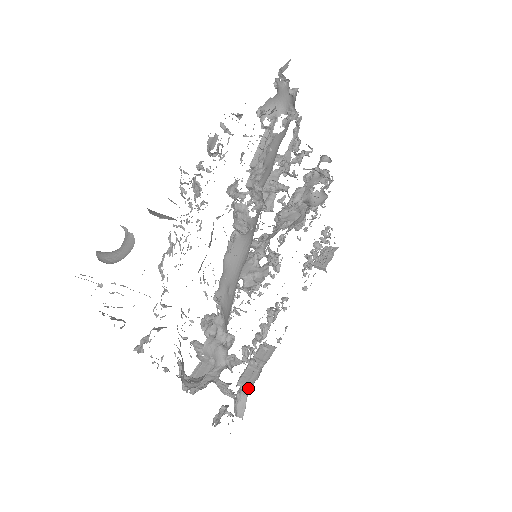
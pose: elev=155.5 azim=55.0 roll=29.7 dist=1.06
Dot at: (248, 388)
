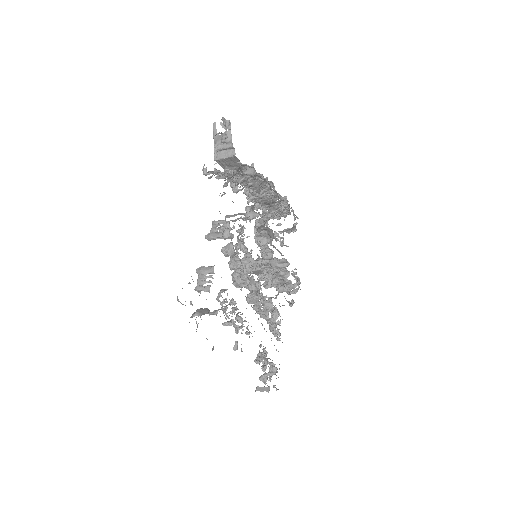
Dot at: (213, 312)
